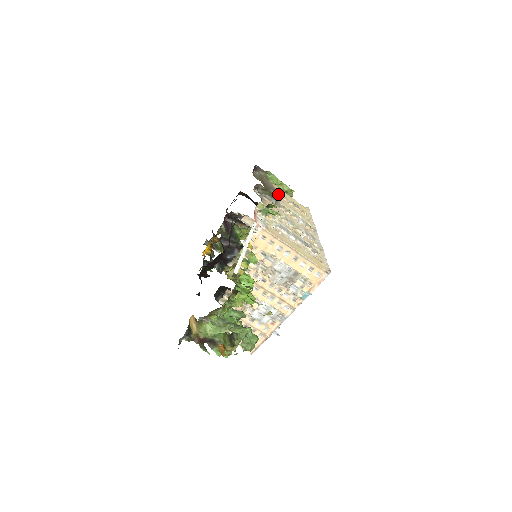
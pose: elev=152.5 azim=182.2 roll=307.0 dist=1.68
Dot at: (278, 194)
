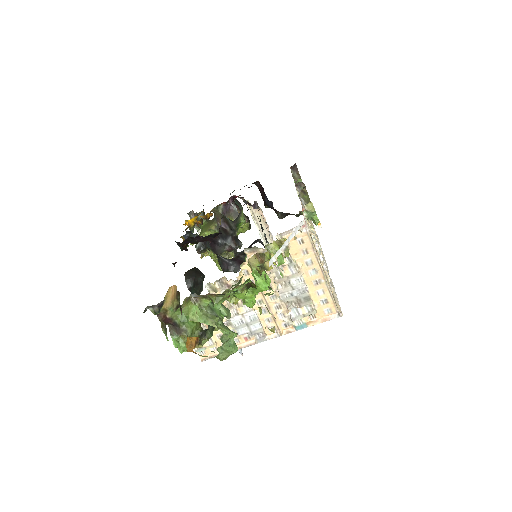
Dot at: occluded
